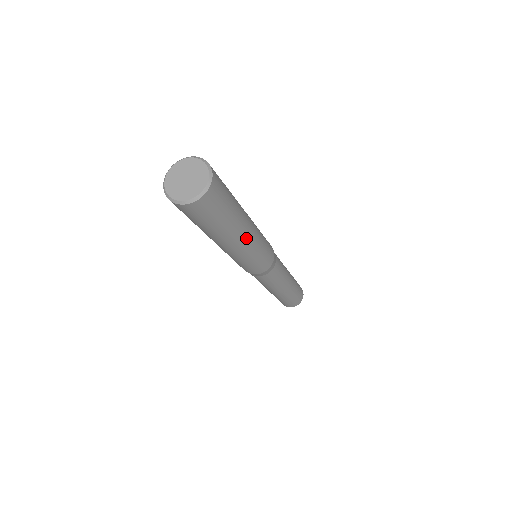
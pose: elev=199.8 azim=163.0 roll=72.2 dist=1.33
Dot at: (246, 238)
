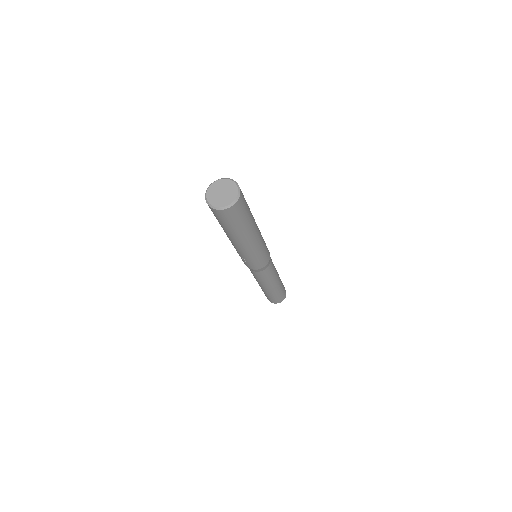
Dot at: (258, 229)
